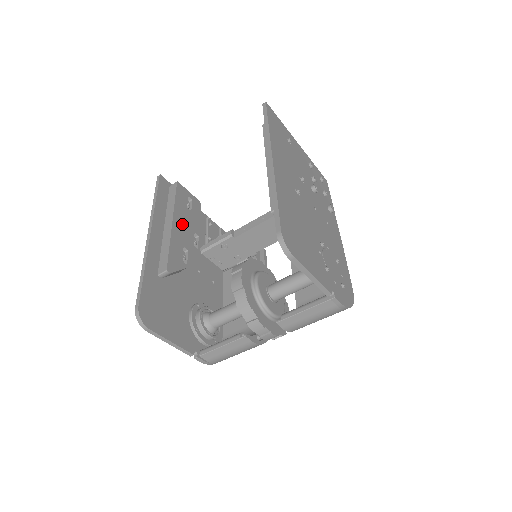
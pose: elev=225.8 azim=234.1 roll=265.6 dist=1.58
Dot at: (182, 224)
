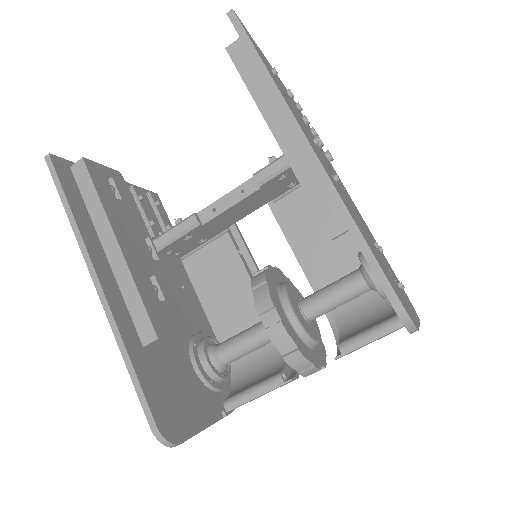
Dot at: (127, 235)
